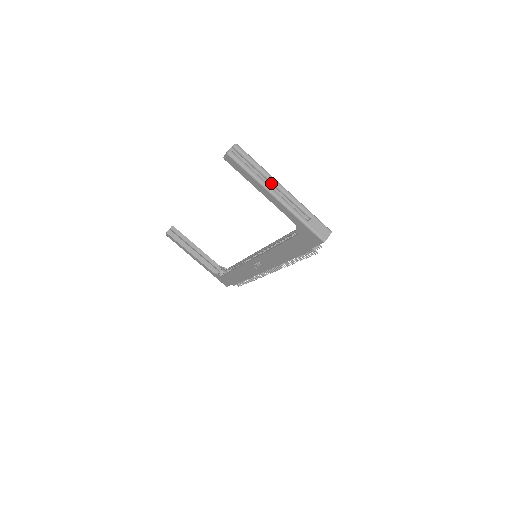
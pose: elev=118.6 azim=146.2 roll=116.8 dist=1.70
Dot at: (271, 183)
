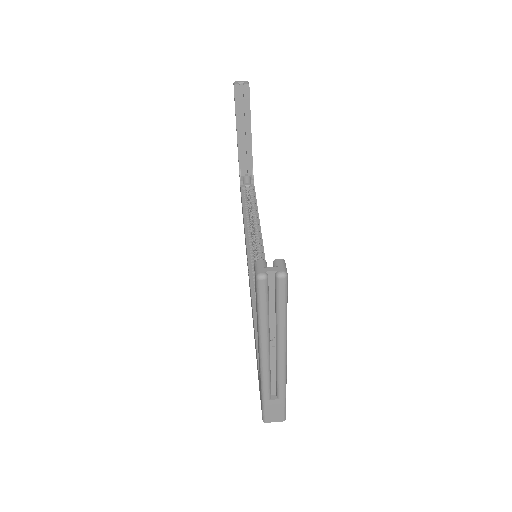
Dot at: (276, 341)
